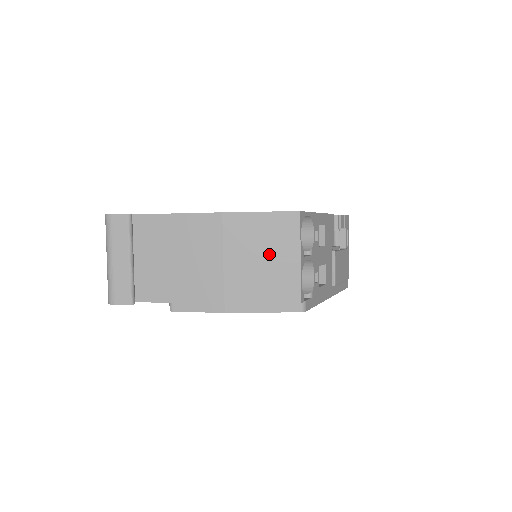
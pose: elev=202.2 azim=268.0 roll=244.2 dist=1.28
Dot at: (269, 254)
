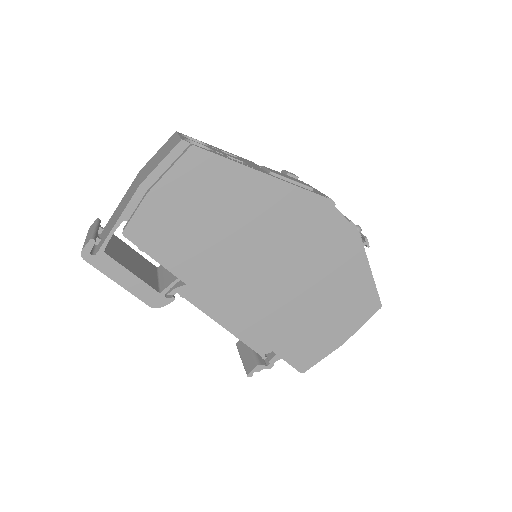
Dot at: (163, 152)
